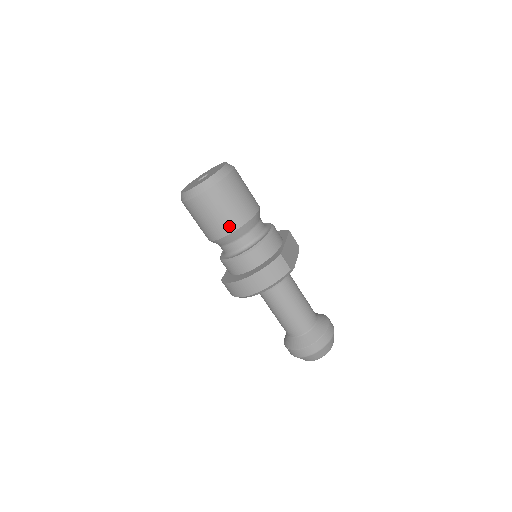
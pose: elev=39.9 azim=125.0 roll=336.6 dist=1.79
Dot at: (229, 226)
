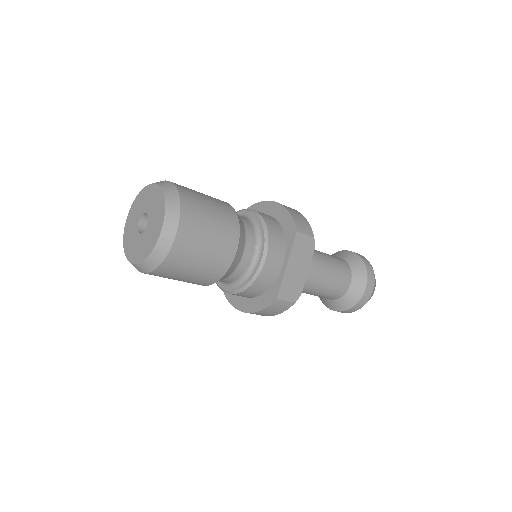
Dot at: (199, 284)
